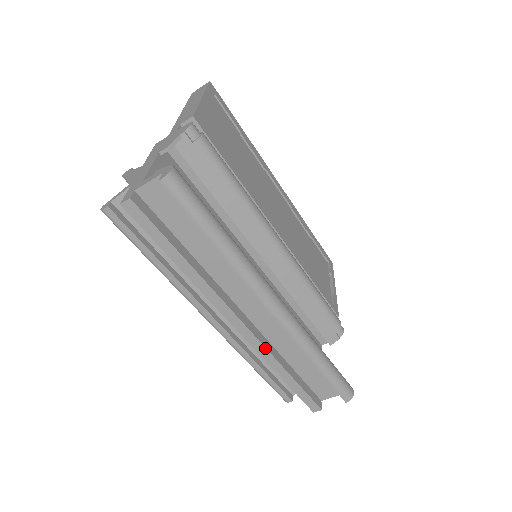
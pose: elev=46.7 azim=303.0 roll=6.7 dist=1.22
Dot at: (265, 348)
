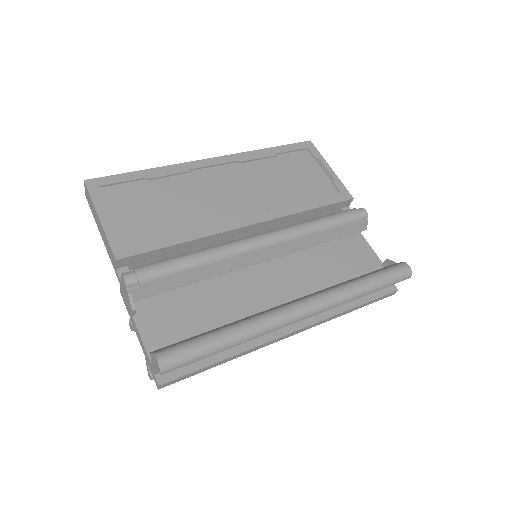
Dot at: (323, 320)
